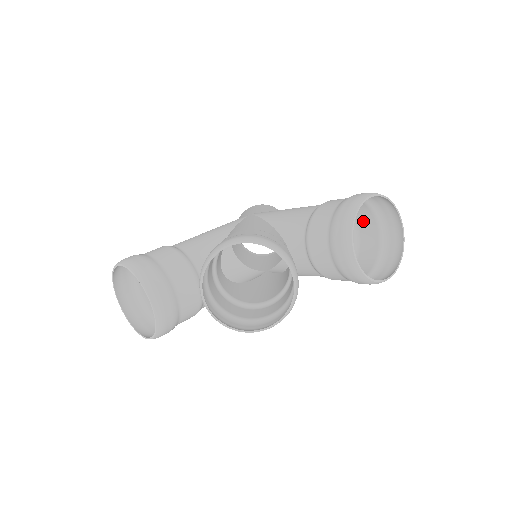
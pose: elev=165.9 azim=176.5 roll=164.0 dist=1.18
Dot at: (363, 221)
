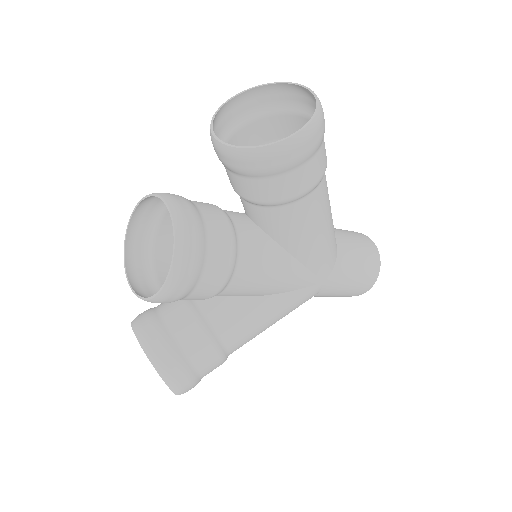
Dot at: occluded
